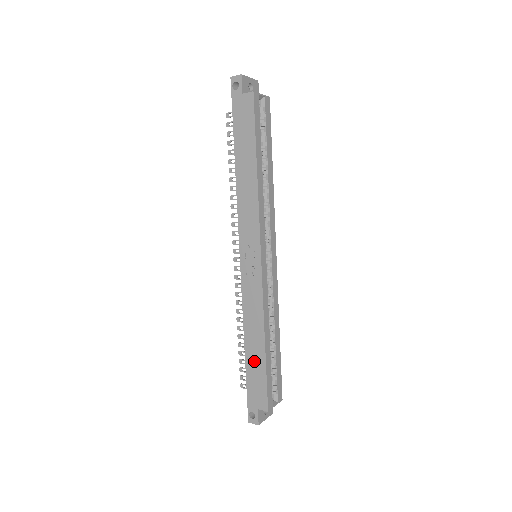
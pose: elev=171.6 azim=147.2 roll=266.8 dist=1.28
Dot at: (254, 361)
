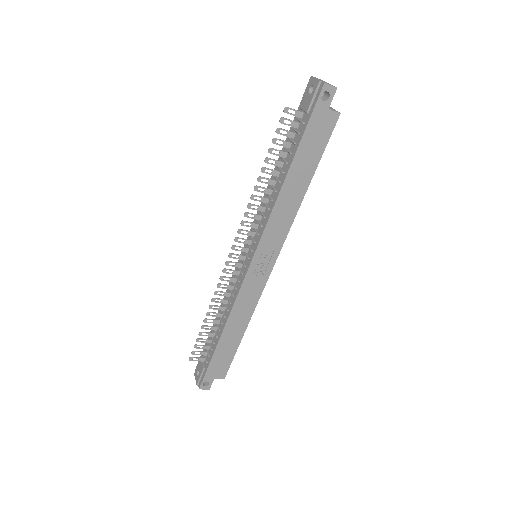
Dot at: (227, 345)
